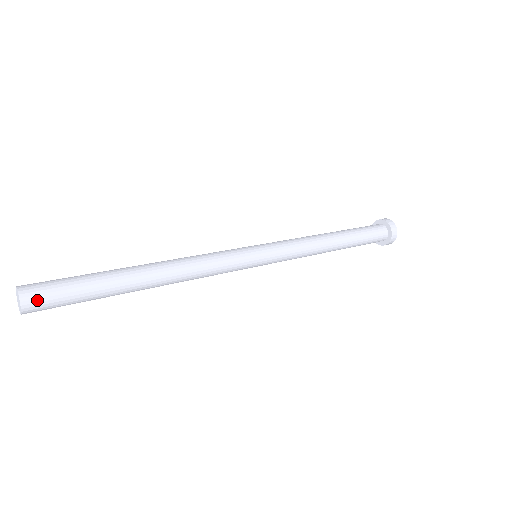
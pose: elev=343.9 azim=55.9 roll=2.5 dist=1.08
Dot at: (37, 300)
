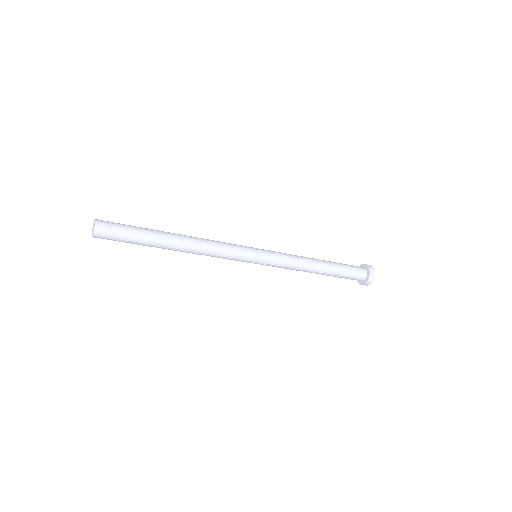
Dot at: (105, 227)
